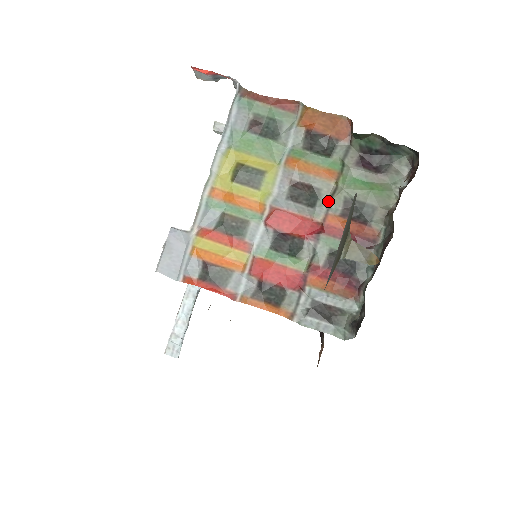
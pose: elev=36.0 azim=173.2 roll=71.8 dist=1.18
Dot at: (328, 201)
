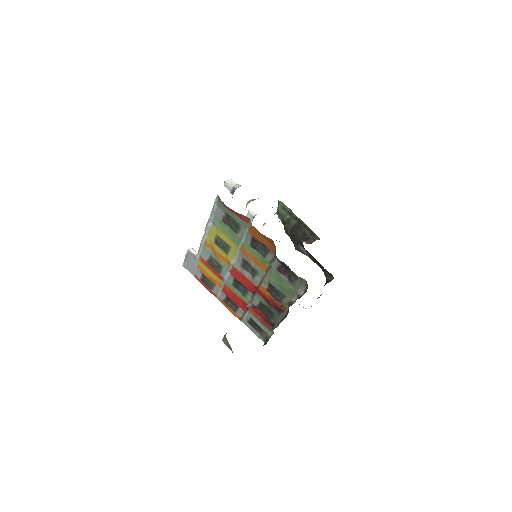
Dot at: (261, 279)
